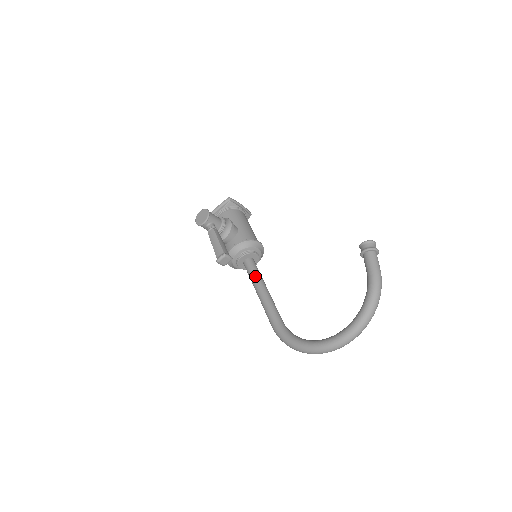
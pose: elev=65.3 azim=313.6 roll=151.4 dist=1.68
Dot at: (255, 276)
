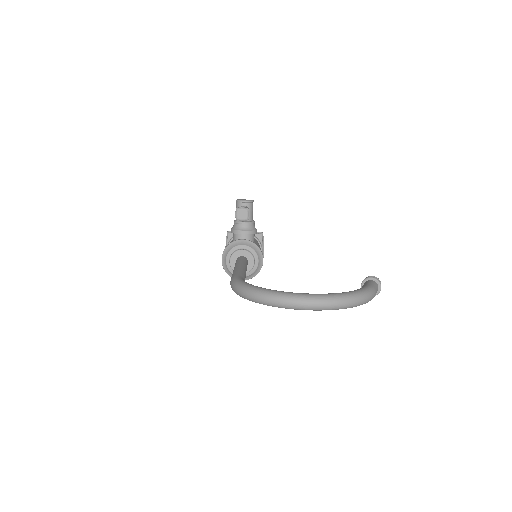
Dot at: (243, 261)
